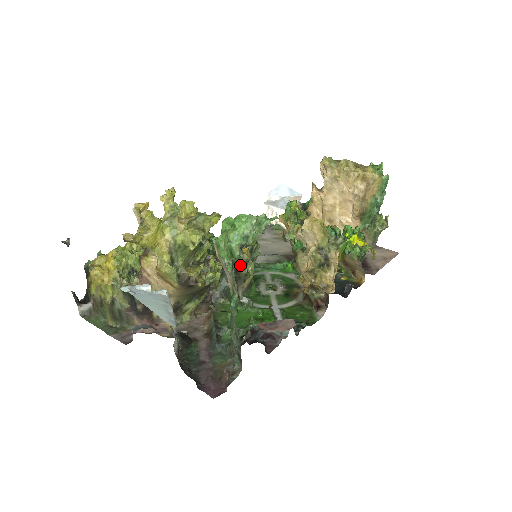
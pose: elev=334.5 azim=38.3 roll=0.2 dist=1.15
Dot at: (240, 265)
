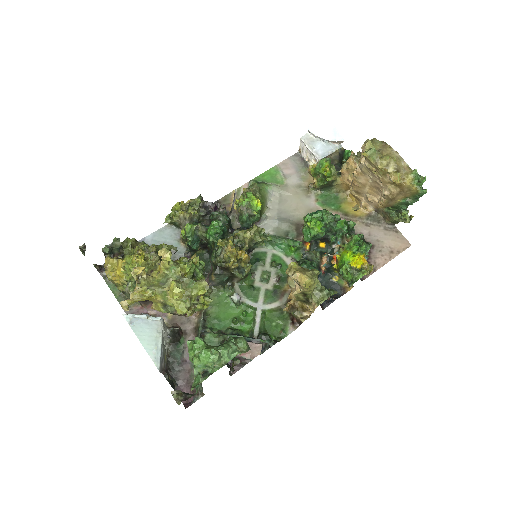
Dot at: (237, 269)
